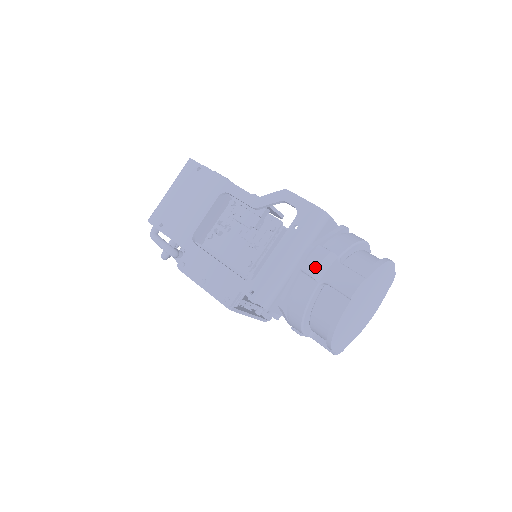
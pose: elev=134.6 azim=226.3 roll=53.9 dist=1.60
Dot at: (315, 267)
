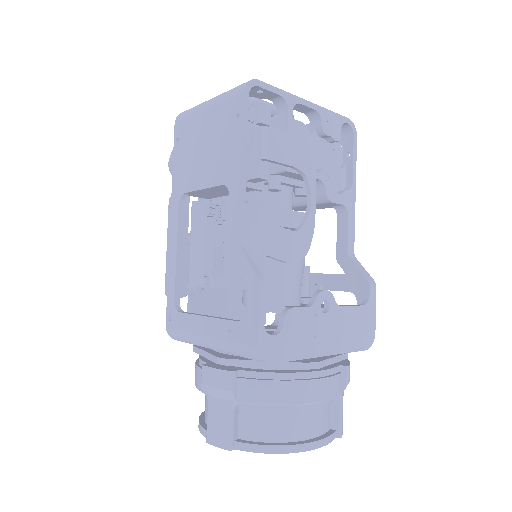
Dot at: (208, 383)
